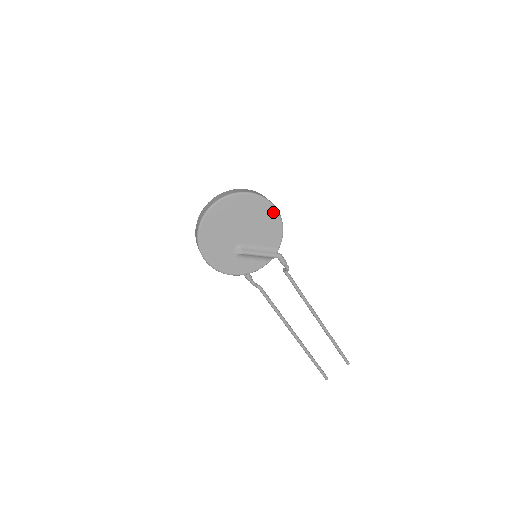
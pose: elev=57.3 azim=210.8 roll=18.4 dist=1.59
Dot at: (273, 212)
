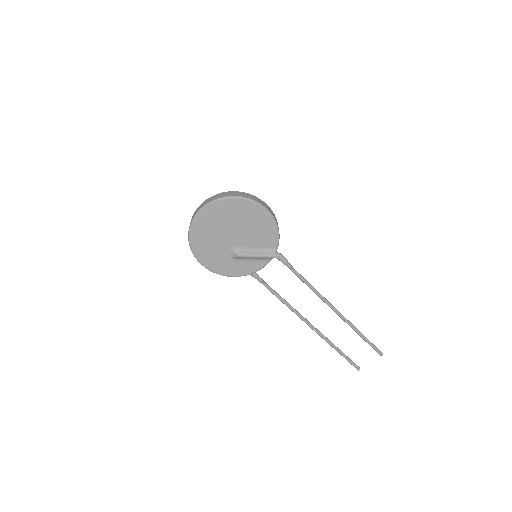
Dot at: (263, 213)
